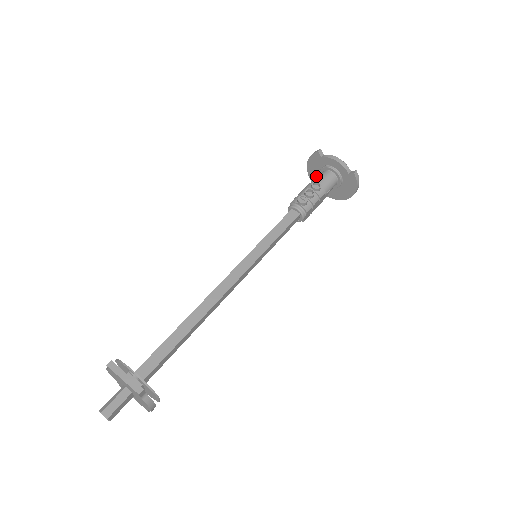
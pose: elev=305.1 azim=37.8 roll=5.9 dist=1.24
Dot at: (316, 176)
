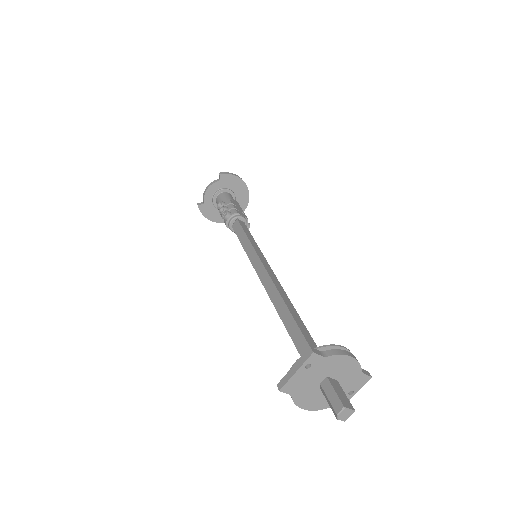
Dot at: occluded
